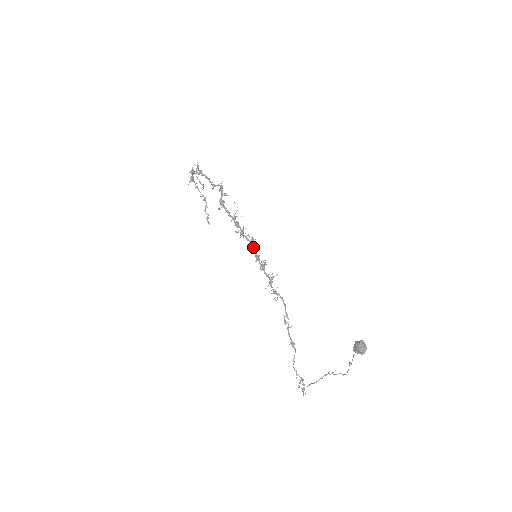
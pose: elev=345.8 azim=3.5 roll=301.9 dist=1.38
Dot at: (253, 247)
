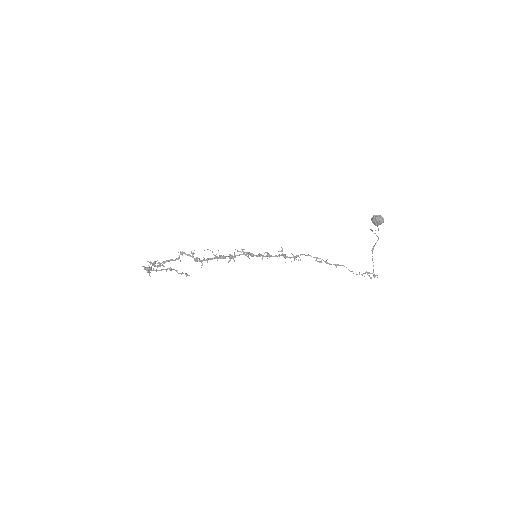
Dot at: (248, 255)
